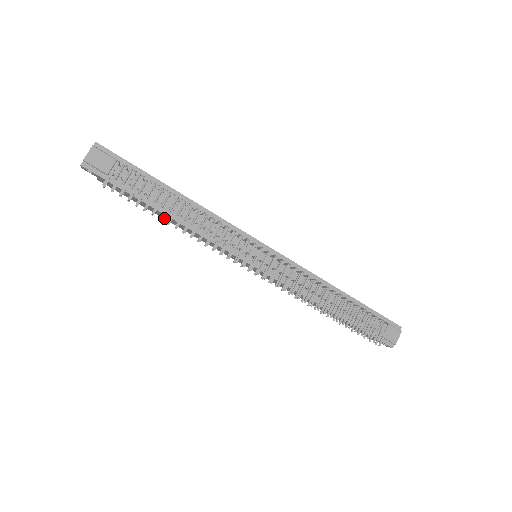
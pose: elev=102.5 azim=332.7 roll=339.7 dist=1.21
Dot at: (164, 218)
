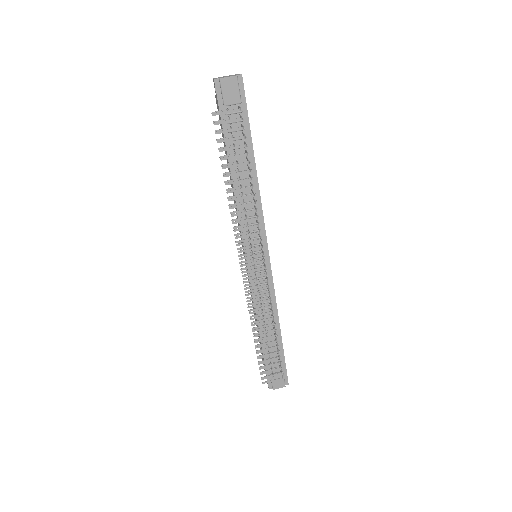
Dot at: occluded
